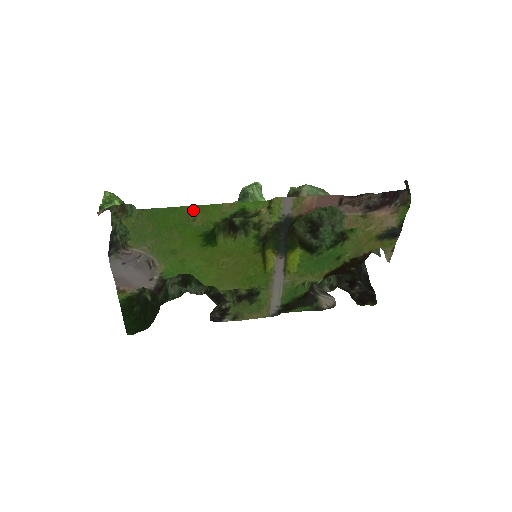
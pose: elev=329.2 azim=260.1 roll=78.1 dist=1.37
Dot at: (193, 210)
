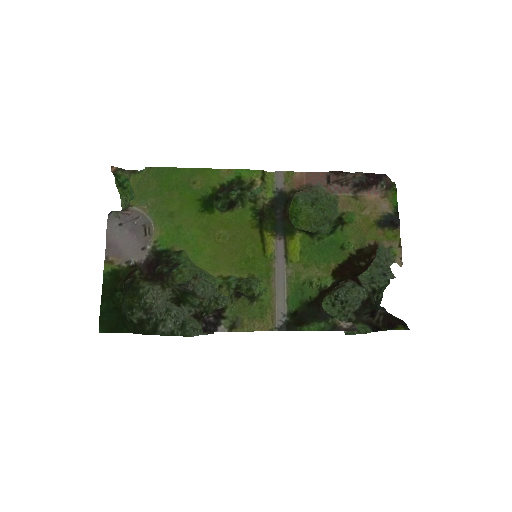
Dot at: (194, 173)
